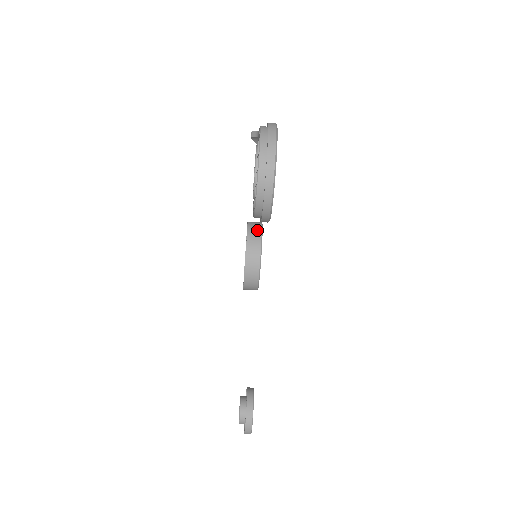
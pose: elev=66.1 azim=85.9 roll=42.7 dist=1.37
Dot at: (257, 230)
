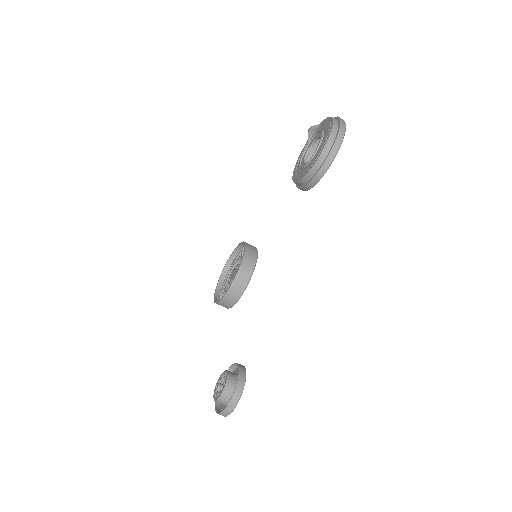
Dot at: (253, 246)
